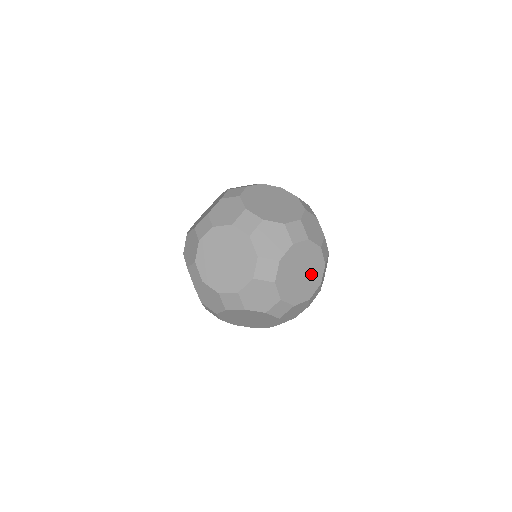
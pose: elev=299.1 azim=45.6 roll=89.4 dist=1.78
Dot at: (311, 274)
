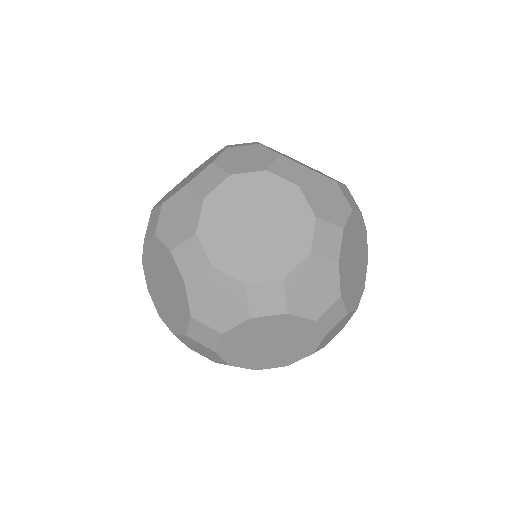
Dot at: (274, 244)
